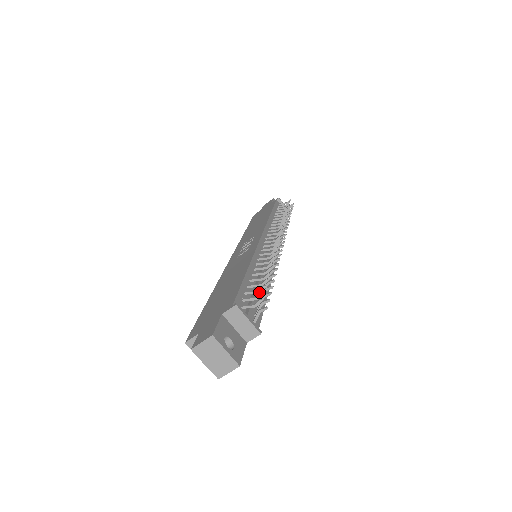
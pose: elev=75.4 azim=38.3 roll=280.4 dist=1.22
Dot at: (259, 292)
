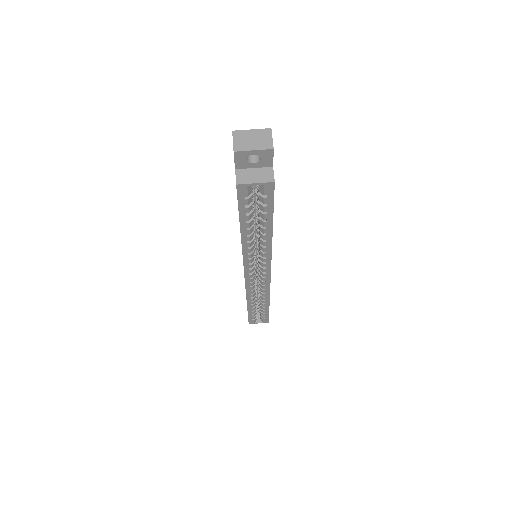
Dot at: occluded
